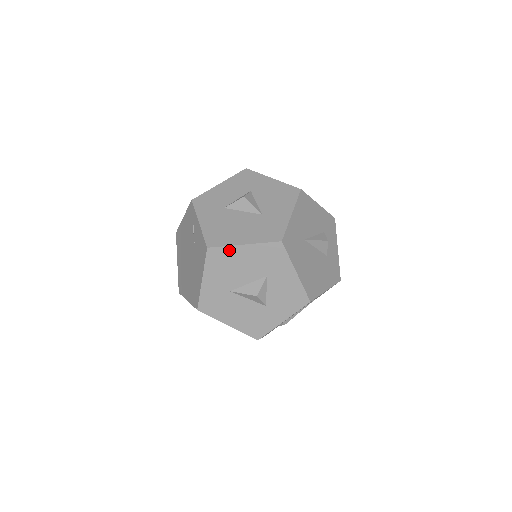
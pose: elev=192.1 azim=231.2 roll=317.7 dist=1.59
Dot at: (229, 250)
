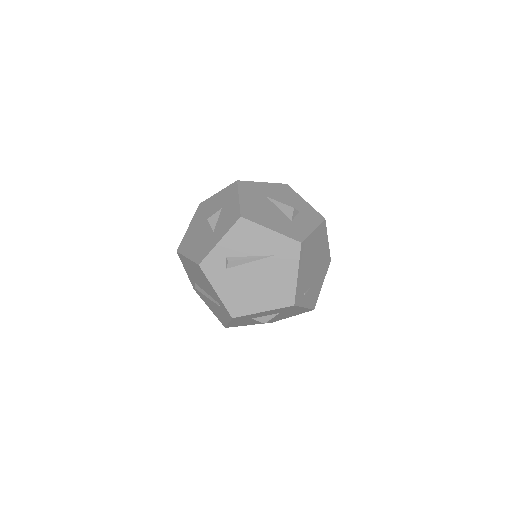
Dot at: (209, 200)
